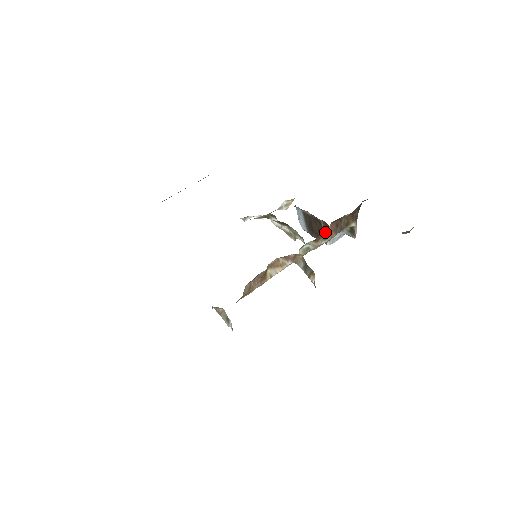
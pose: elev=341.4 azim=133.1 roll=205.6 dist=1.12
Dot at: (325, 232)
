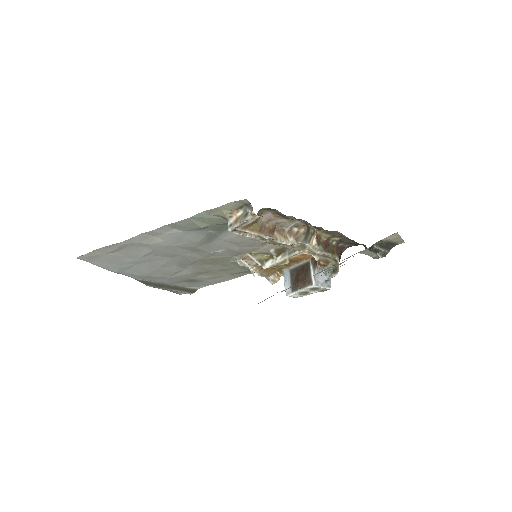
Dot at: (318, 239)
